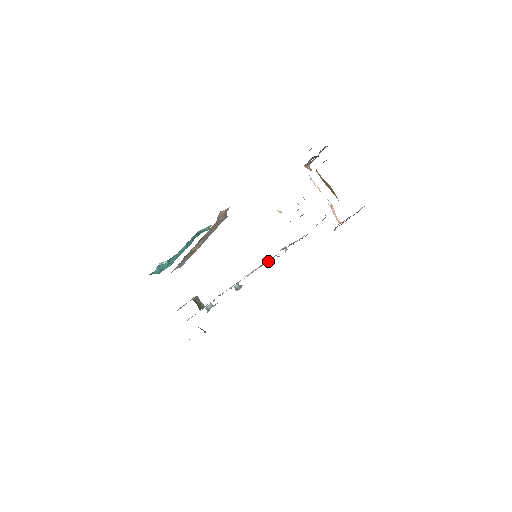
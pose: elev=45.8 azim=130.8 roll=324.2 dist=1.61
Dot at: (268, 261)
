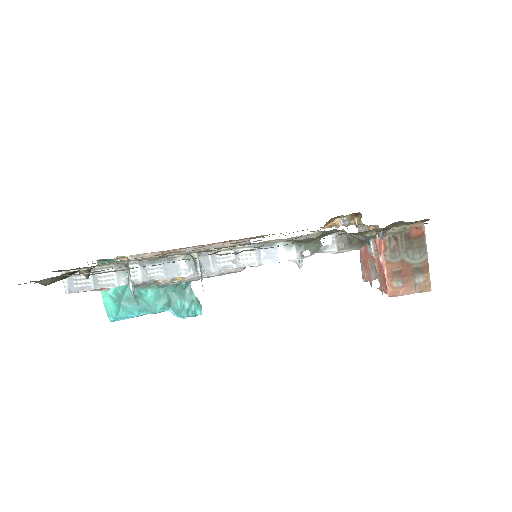
Dot at: (267, 263)
